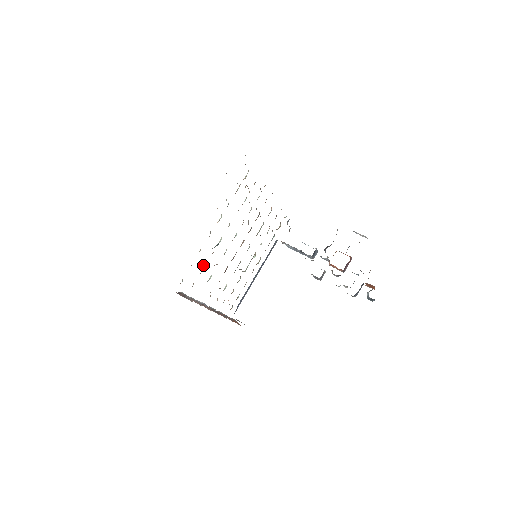
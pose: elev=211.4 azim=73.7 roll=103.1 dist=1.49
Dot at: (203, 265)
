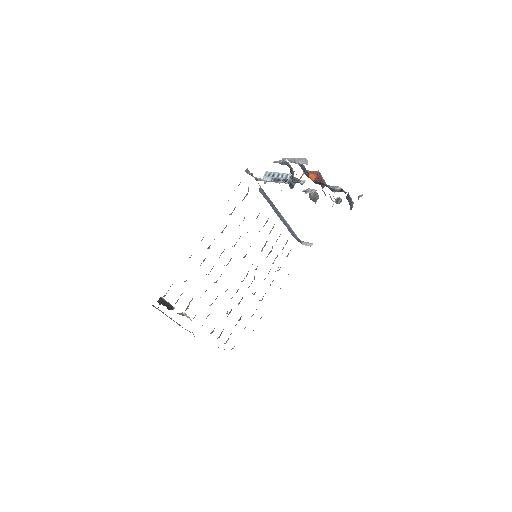
Dot at: occluded
